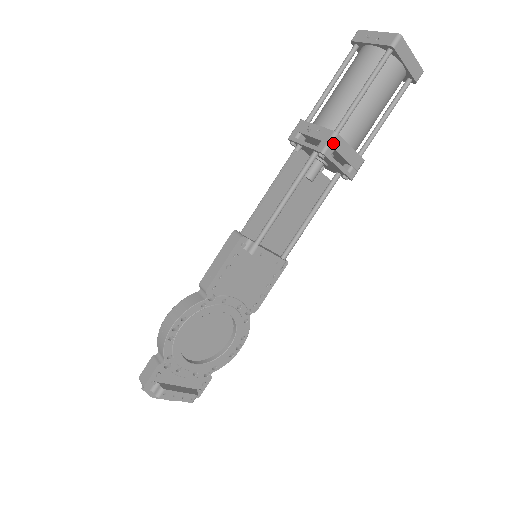
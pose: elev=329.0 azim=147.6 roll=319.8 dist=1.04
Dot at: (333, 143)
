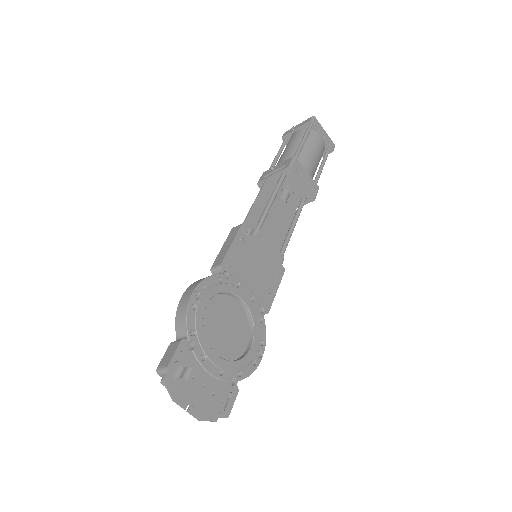
Dot at: (295, 163)
